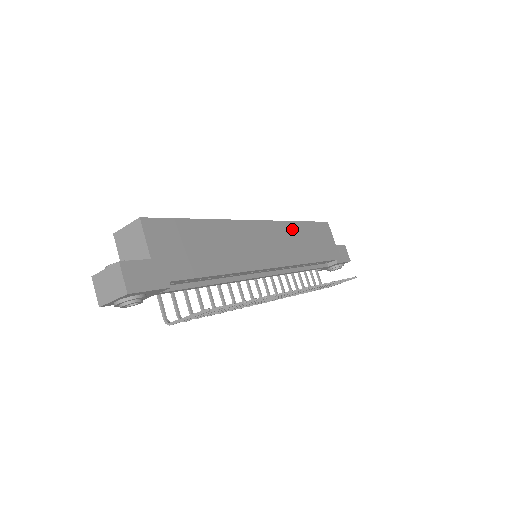
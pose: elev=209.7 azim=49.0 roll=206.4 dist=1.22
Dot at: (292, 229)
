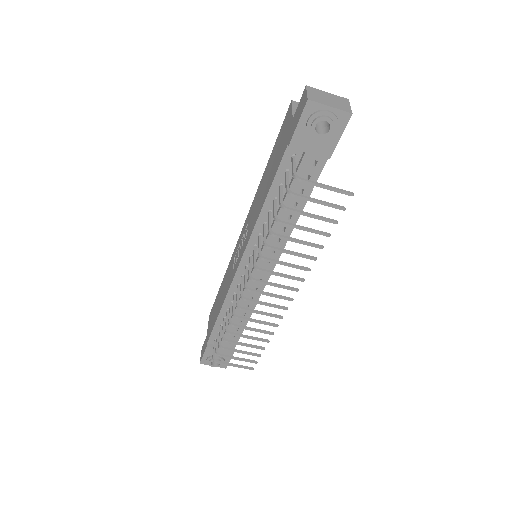
Dot at: occluded
